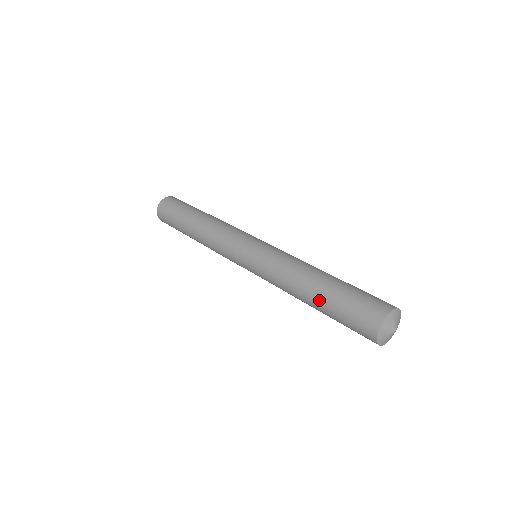
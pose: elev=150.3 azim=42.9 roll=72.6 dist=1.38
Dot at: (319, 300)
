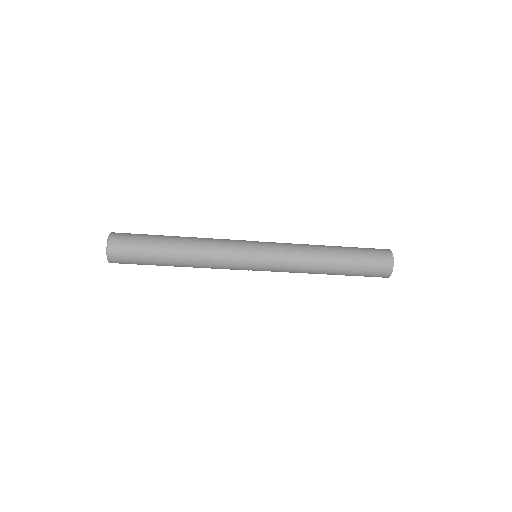
Dot at: (343, 263)
